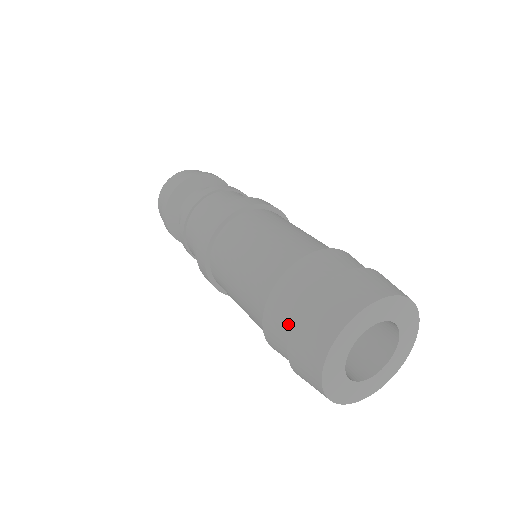
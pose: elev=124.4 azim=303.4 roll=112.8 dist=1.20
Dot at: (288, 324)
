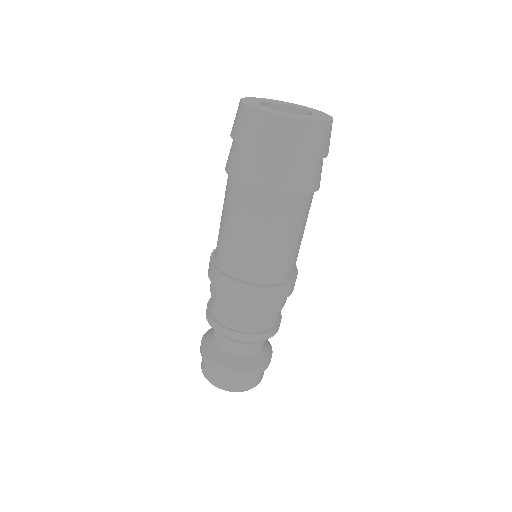
Dot at: (232, 143)
